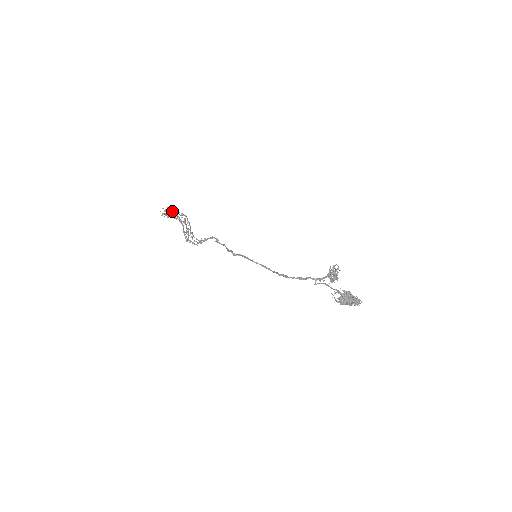
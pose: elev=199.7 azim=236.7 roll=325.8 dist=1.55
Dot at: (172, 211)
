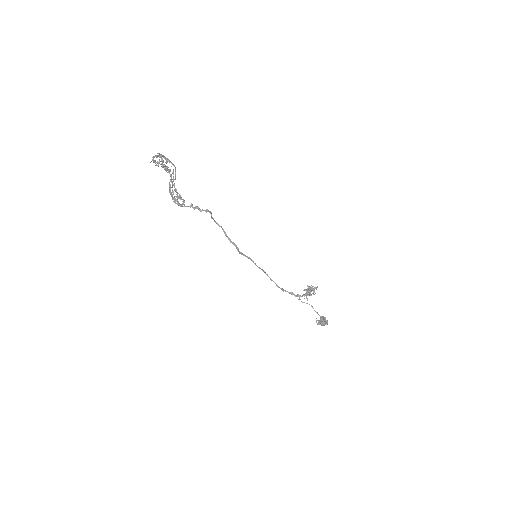
Dot at: (160, 156)
